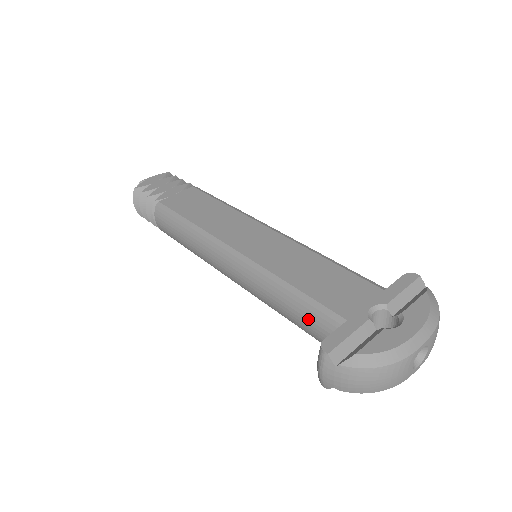
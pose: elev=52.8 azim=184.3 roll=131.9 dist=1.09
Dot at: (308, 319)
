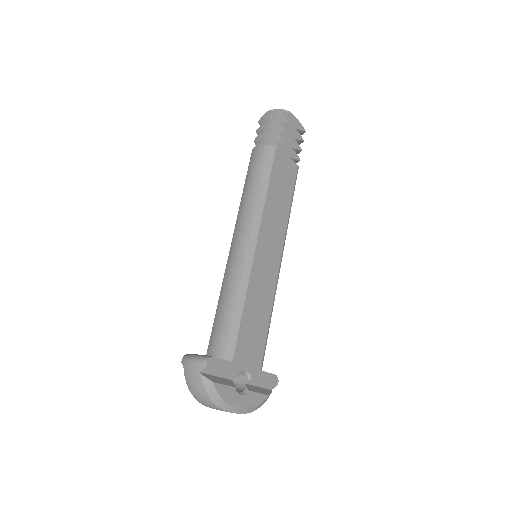
Dot at: (223, 330)
